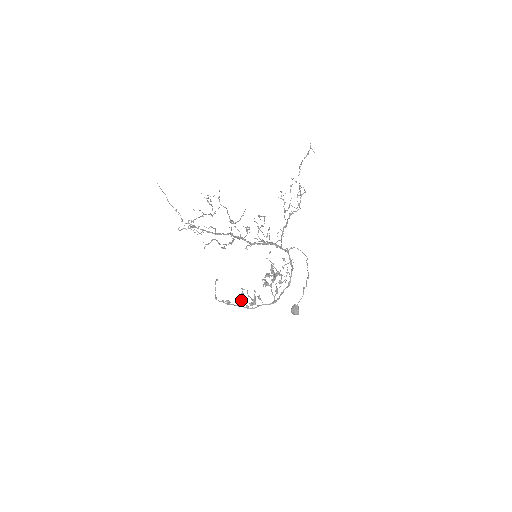
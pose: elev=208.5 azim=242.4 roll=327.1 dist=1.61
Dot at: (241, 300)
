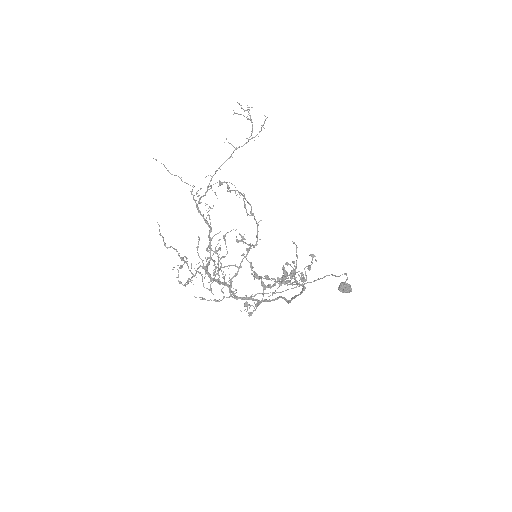
Dot at: (271, 278)
